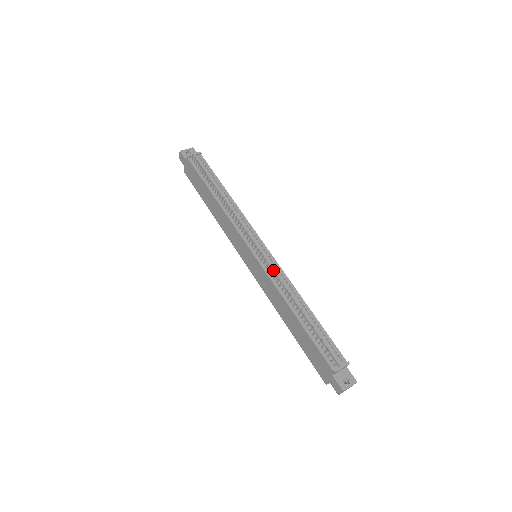
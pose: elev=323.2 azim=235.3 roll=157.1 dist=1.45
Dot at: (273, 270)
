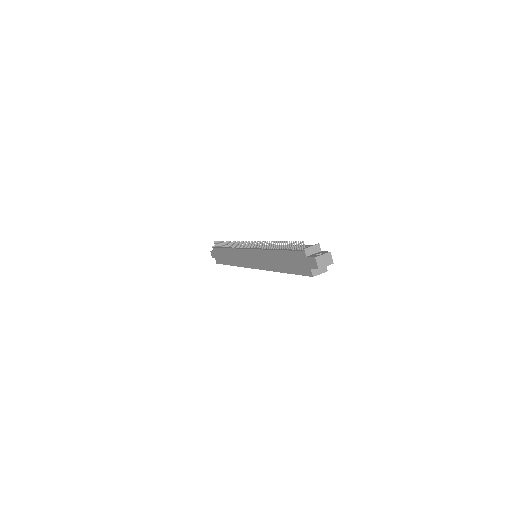
Dot at: (258, 241)
